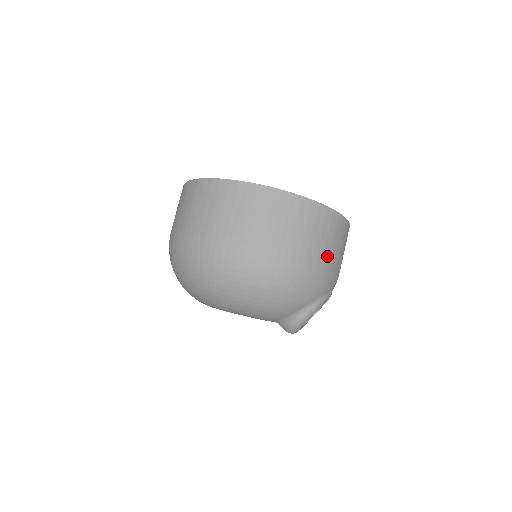
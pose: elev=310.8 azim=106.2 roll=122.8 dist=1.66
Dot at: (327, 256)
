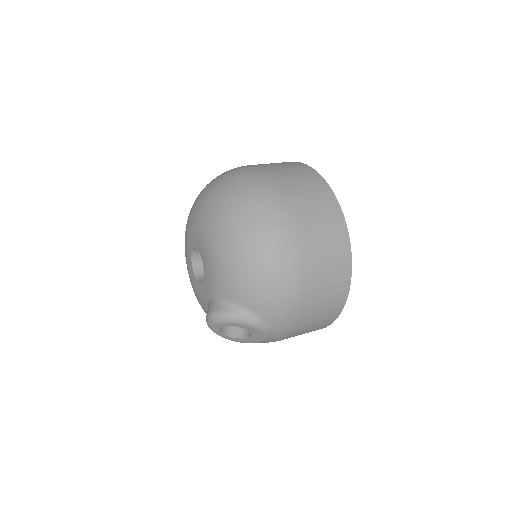
Dot at: (310, 304)
